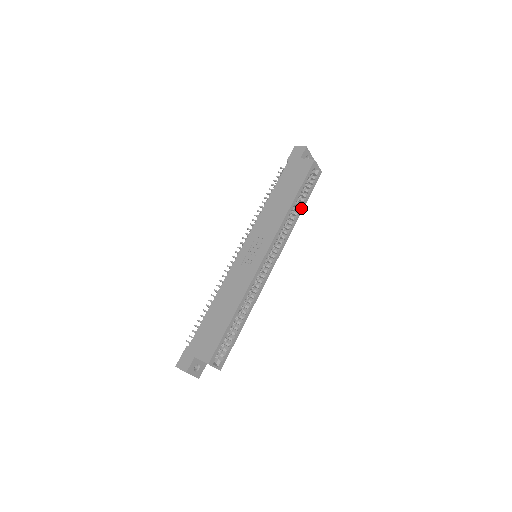
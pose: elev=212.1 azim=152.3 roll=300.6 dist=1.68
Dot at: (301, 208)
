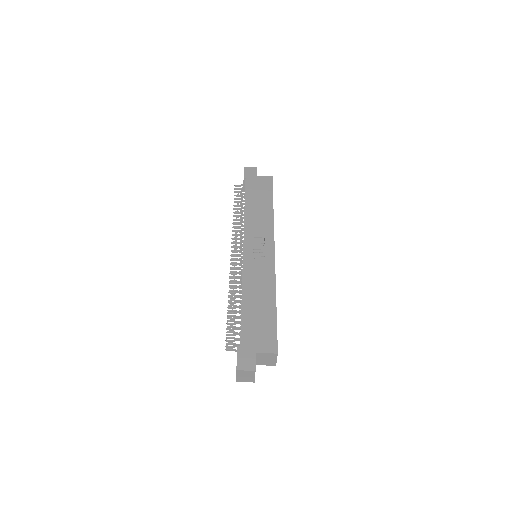
Dot at: occluded
